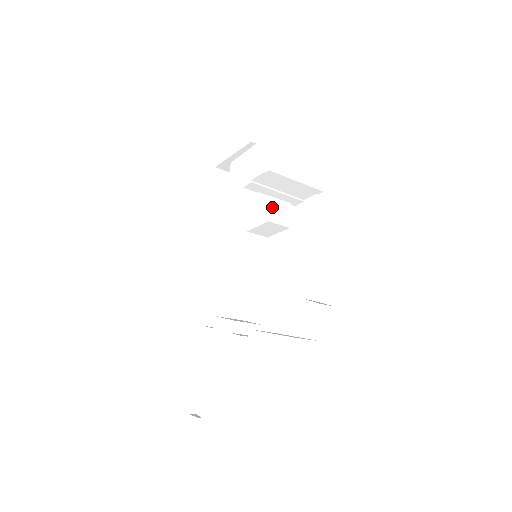
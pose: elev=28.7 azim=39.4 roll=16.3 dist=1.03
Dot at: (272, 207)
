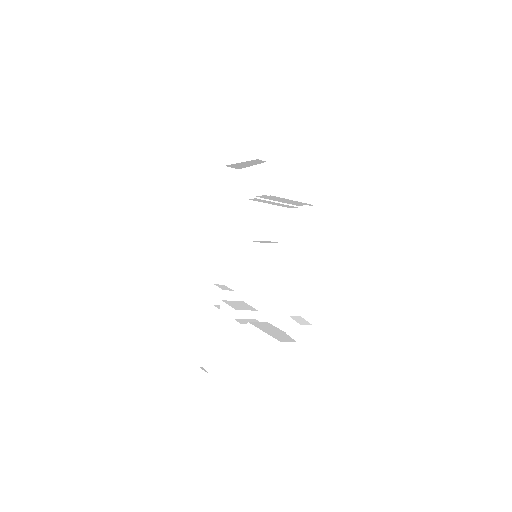
Dot at: (271, 228)
